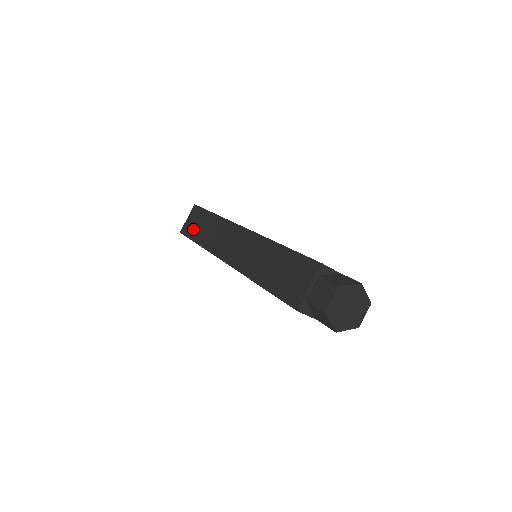
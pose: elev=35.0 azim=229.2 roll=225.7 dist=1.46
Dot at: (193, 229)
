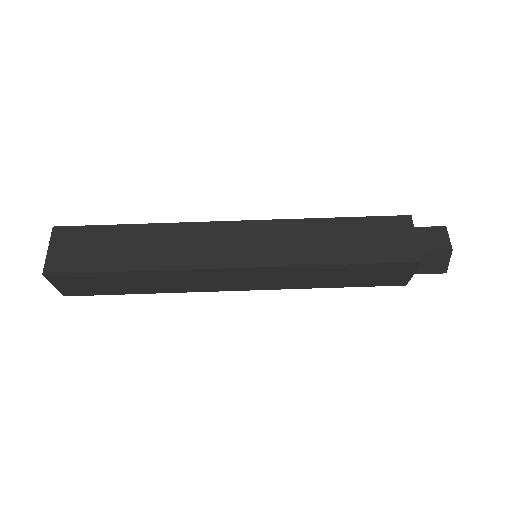
Dot at: (90, 257)
